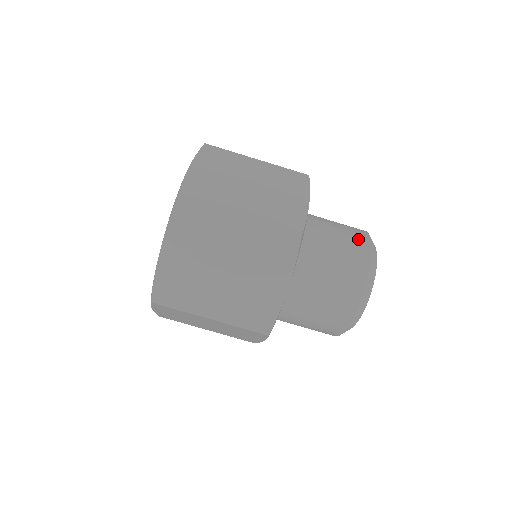
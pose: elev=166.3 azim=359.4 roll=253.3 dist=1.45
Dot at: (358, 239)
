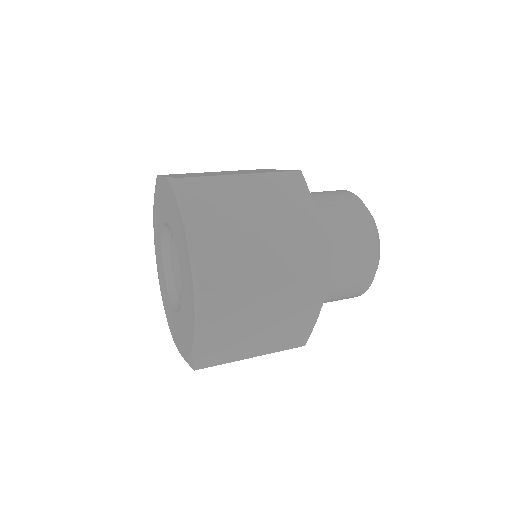
Dot at: (331, 191)
